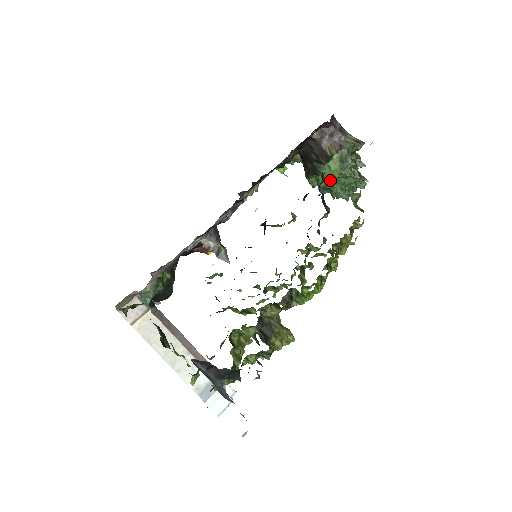
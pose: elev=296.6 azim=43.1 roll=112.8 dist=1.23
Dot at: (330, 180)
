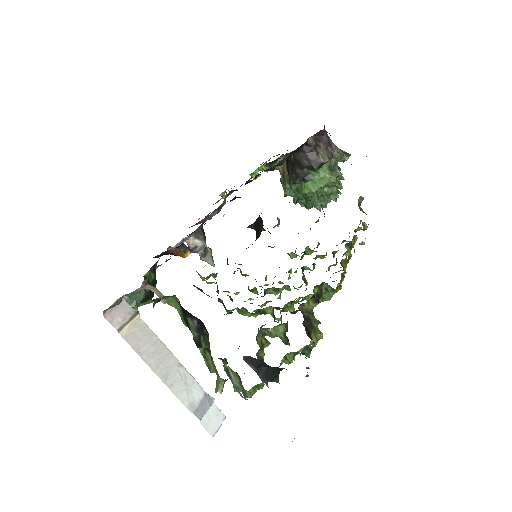
Dot at: (317, 187)
